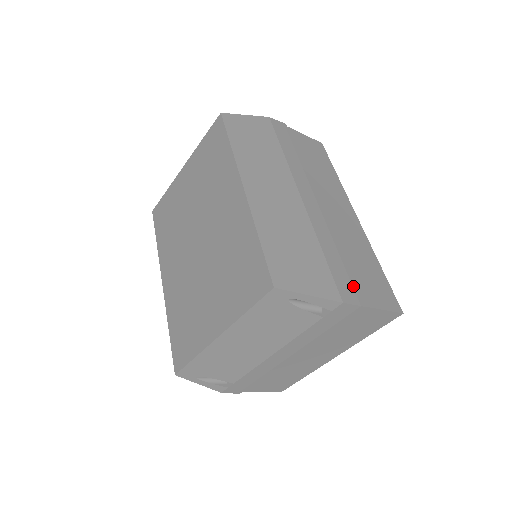
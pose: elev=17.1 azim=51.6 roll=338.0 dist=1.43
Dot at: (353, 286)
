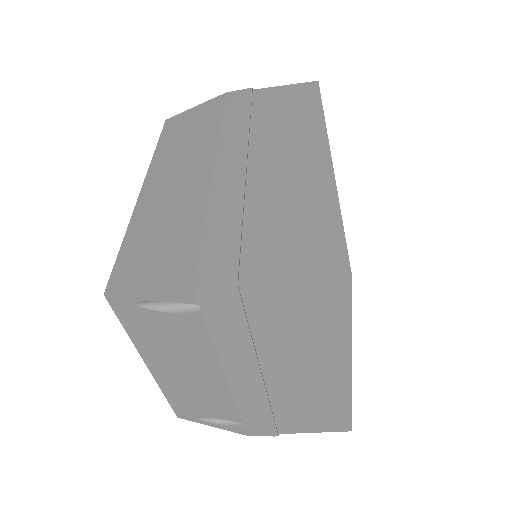
Dot at: (235, 259)
